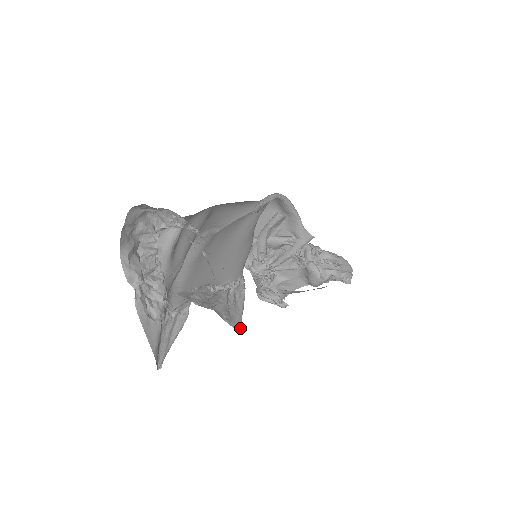
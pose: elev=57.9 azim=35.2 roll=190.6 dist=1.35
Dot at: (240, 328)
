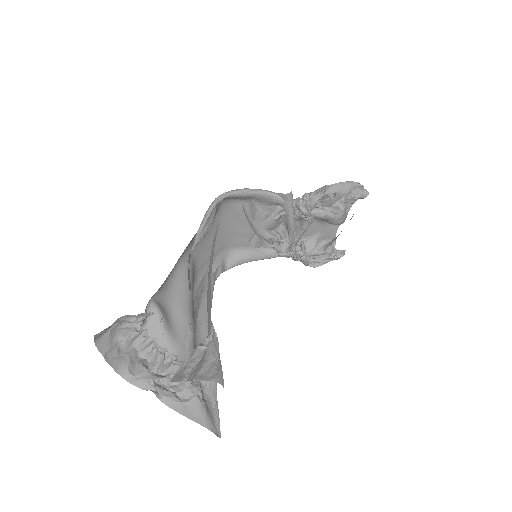
Dot at: (223, 380)
